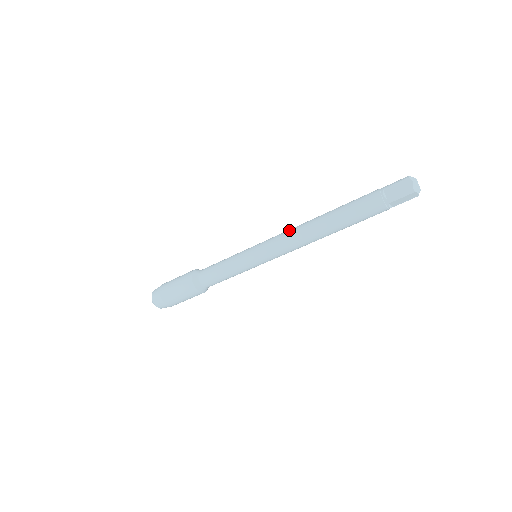
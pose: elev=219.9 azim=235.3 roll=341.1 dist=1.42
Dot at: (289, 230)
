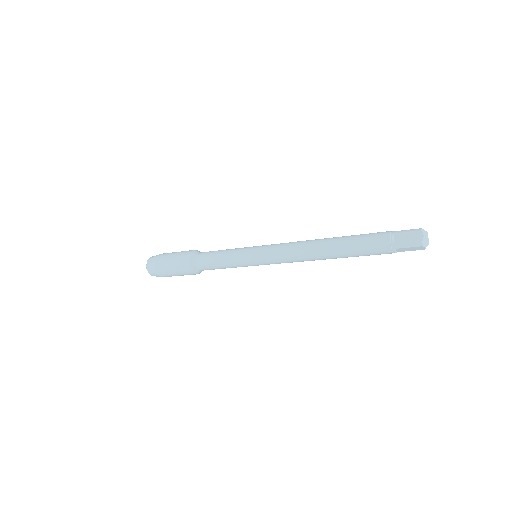
Dot at: (294, 243)
